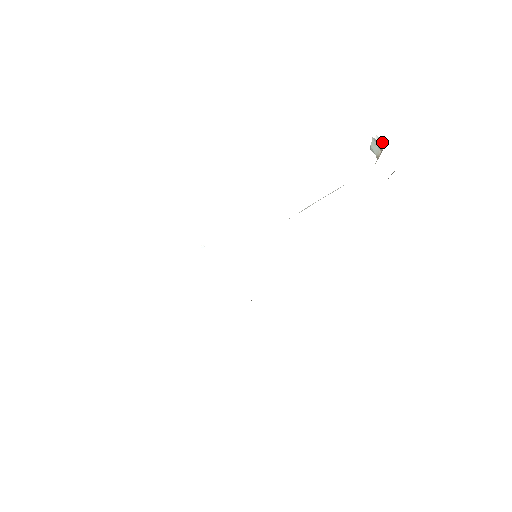
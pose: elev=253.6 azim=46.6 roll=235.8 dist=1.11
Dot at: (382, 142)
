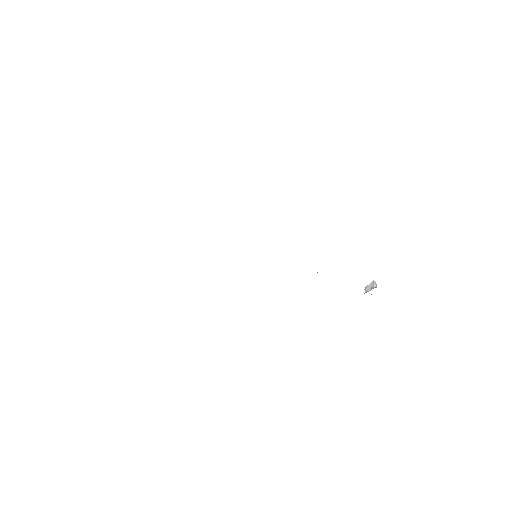
Dot at: (376, 286)
